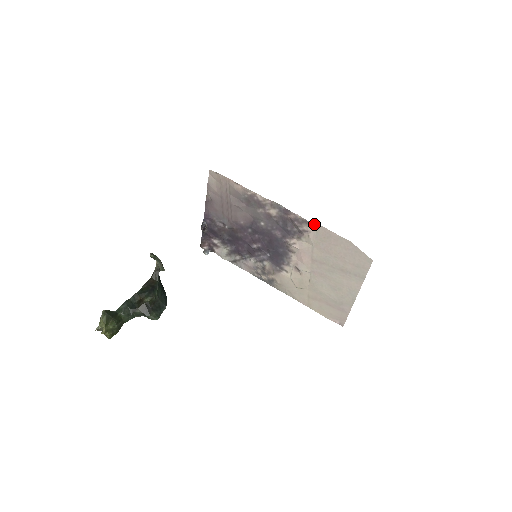
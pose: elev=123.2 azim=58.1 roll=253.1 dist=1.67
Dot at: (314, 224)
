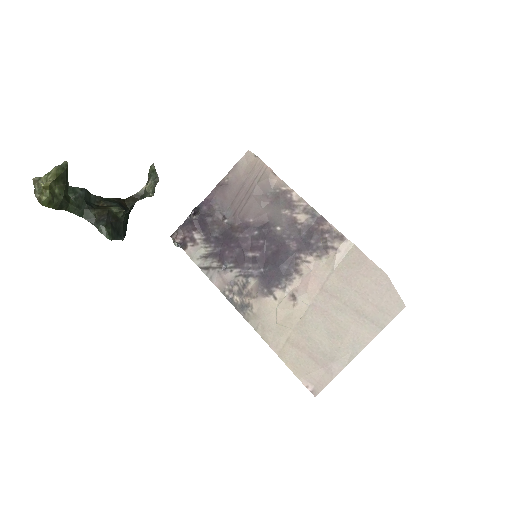
Dot at: (350, 243)
